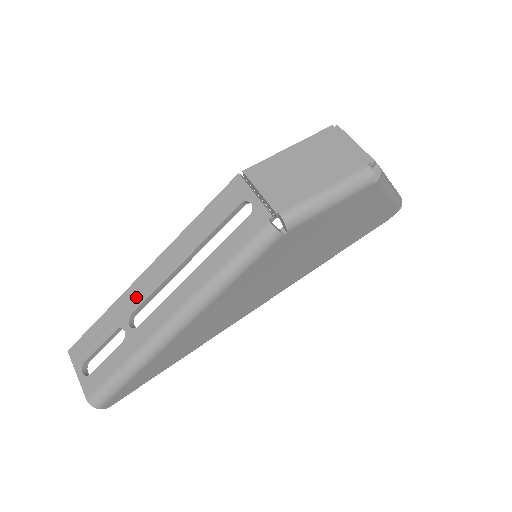
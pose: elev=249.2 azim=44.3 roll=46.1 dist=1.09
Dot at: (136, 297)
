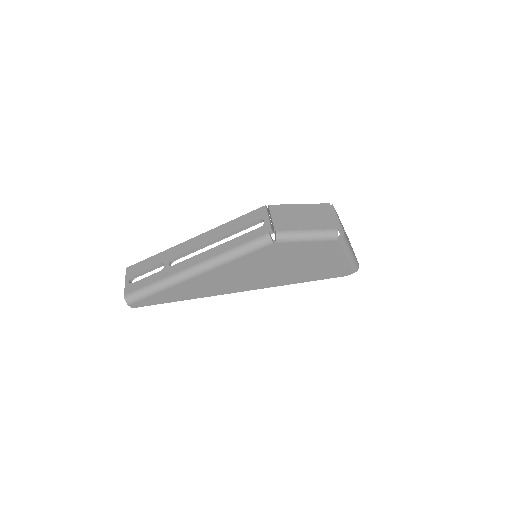
Dot at: (180, 250)
